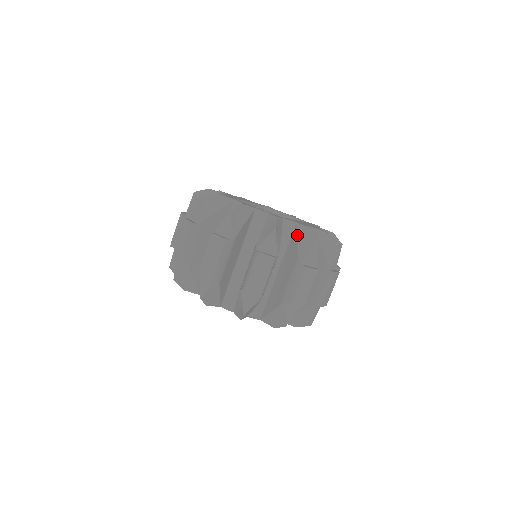
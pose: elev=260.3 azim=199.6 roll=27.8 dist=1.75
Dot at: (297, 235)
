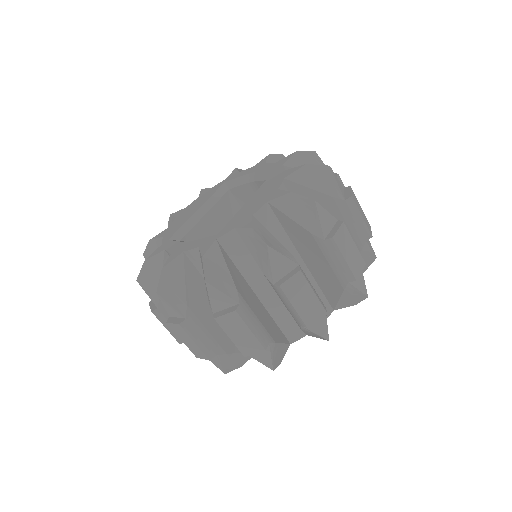
Dot at: (246, 246)
